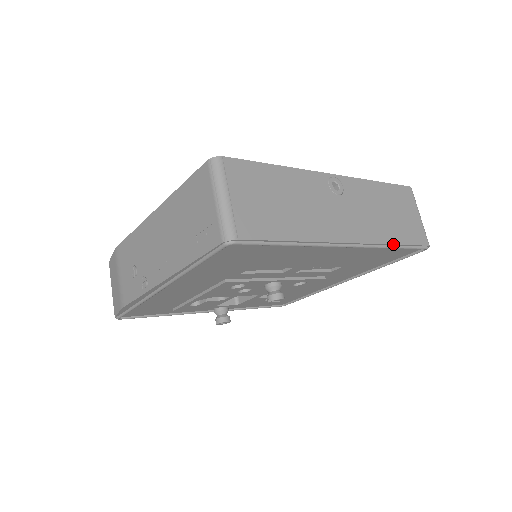
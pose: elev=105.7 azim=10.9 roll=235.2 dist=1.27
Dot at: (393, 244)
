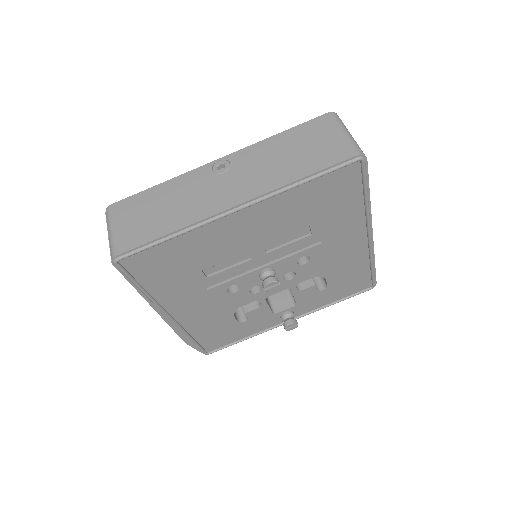
Dot at: (296, 180)
